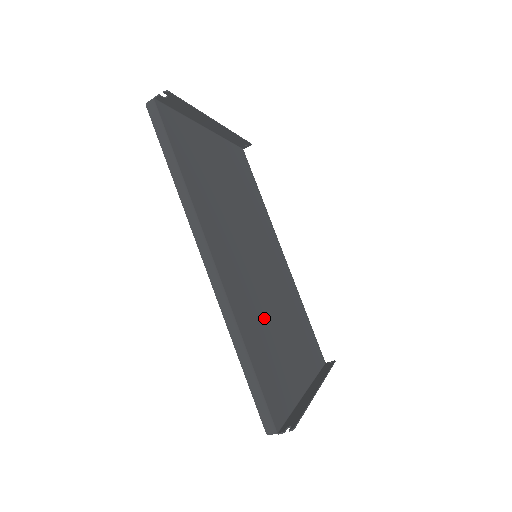
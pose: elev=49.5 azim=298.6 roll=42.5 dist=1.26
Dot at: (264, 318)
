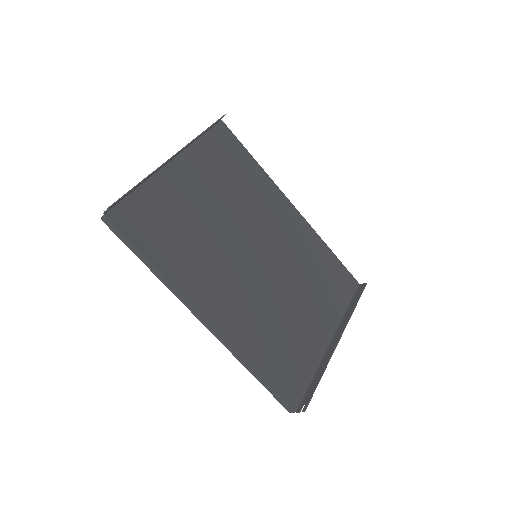
Dot at: (273, 318)
